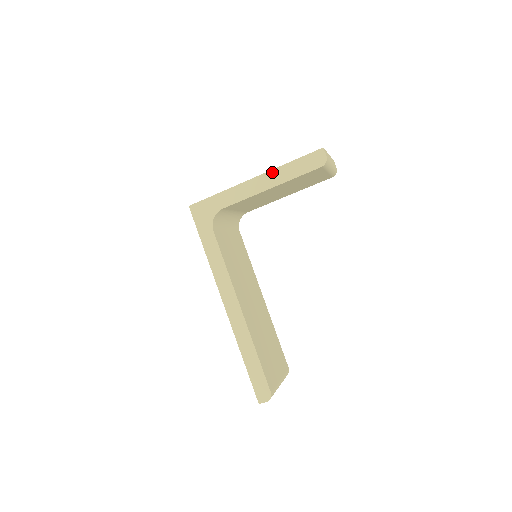
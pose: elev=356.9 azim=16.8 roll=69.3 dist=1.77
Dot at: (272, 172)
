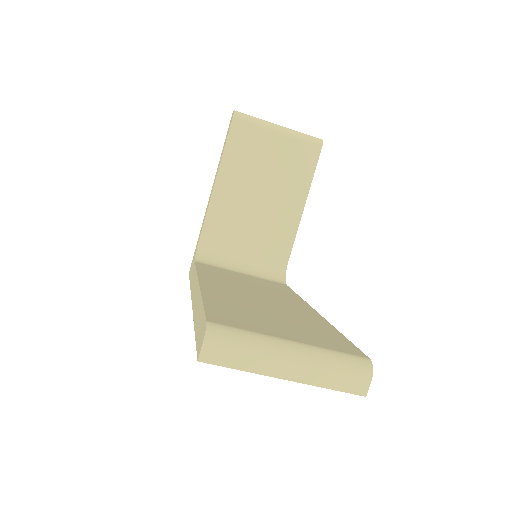
Dot at: occluded
